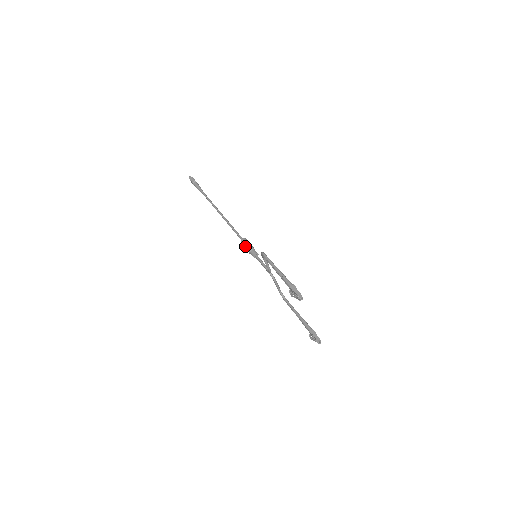
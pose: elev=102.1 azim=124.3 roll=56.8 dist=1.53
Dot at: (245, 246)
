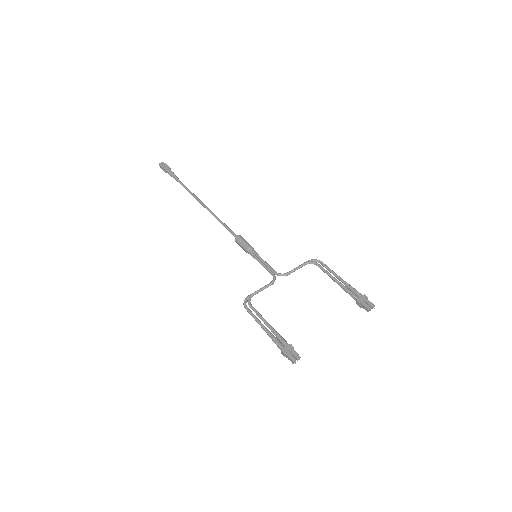
Dot at: (242, 248)
